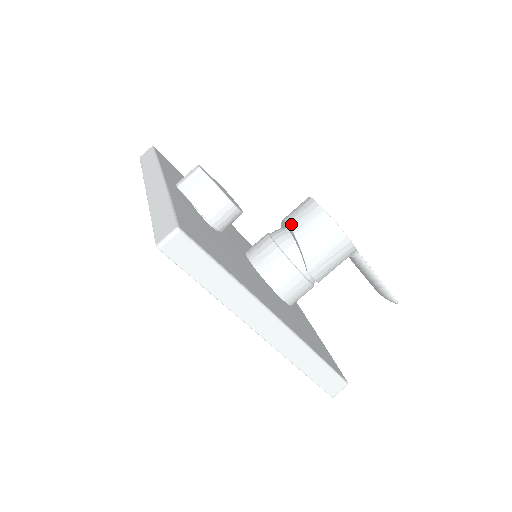
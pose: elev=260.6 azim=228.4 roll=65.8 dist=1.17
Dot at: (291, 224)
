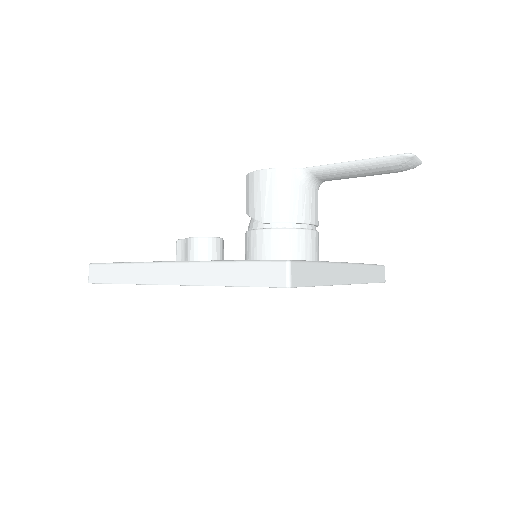
Dot at: occluded
